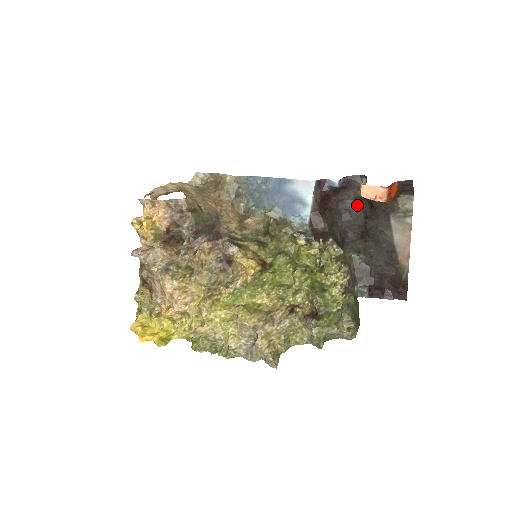
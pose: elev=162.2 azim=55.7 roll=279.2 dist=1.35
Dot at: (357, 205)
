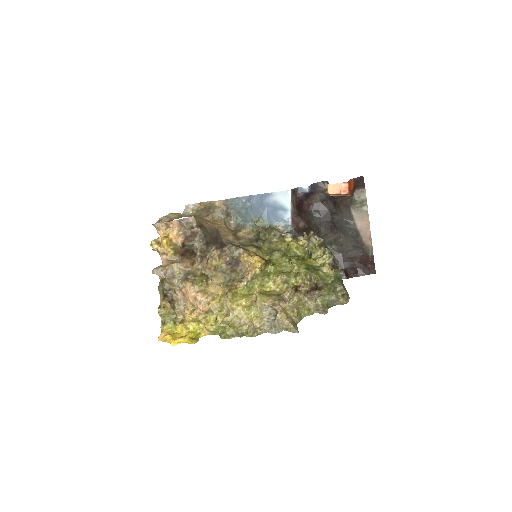
Dot at: (323, 206)
